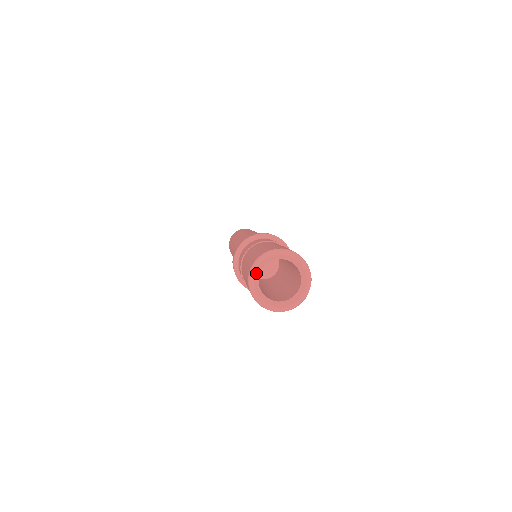
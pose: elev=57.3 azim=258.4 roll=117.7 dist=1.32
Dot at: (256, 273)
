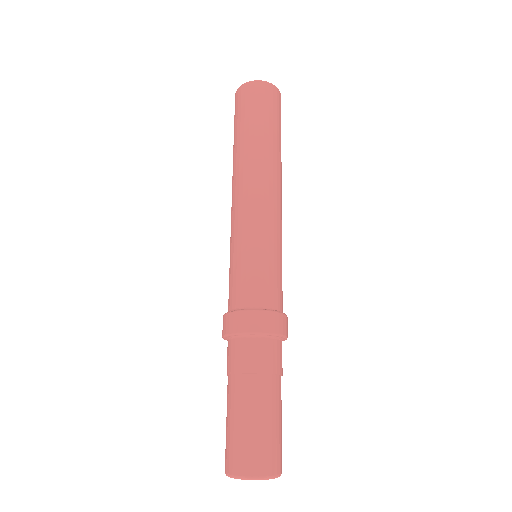
Dot at: occluded
